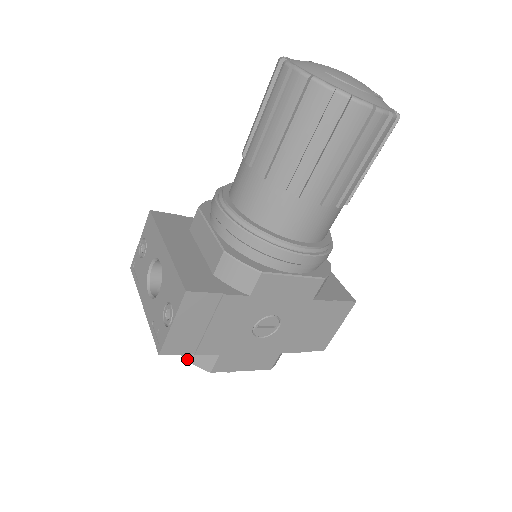
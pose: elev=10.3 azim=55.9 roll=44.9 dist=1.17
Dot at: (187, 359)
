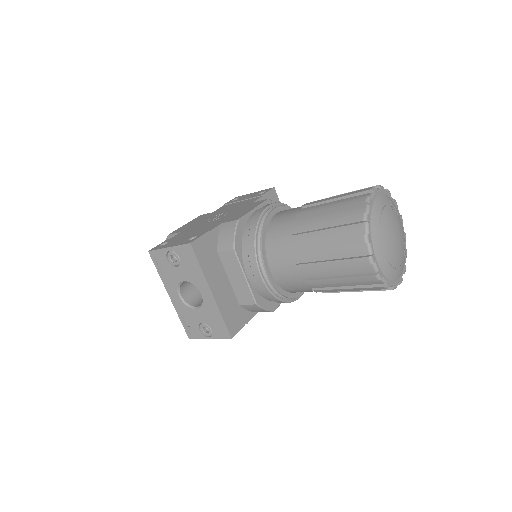
Dot at: occluded
